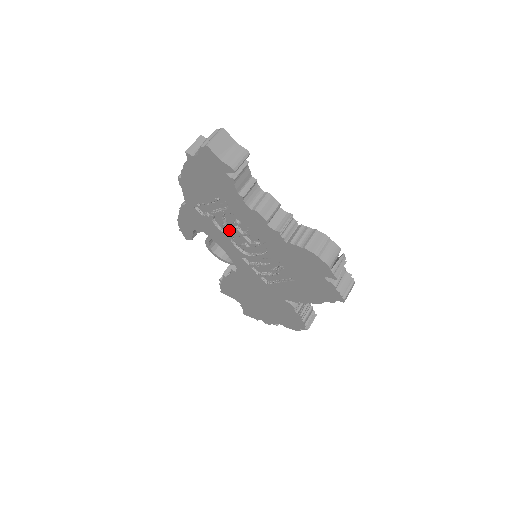
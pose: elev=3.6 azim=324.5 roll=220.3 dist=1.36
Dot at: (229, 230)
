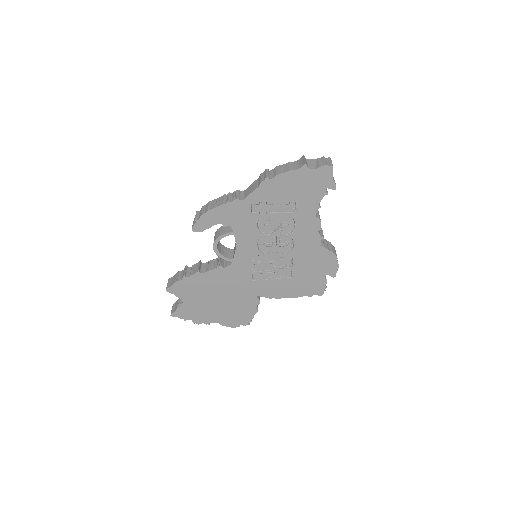
Dot at: (265, 230)
